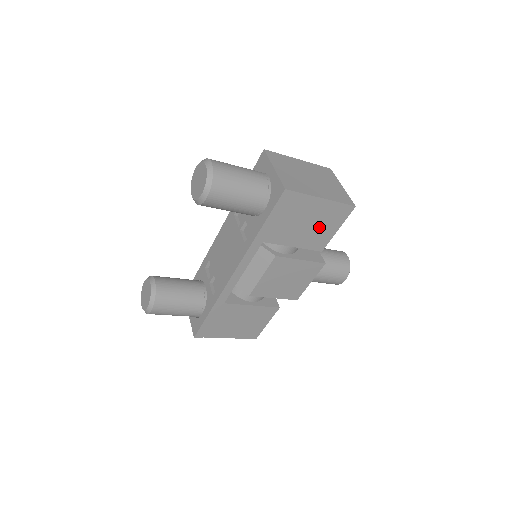
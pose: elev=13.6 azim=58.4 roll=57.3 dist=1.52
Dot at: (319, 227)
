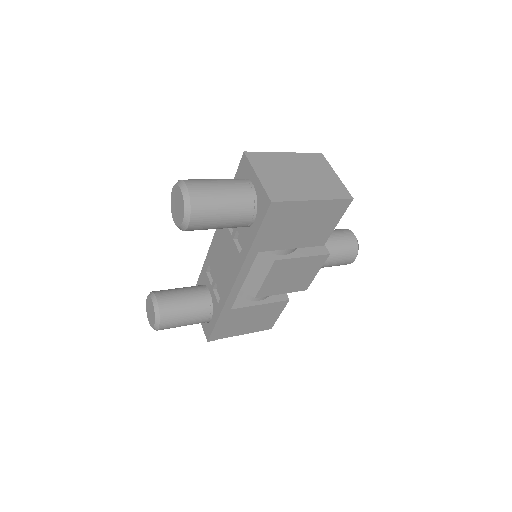
Dot at: (316, 226)
